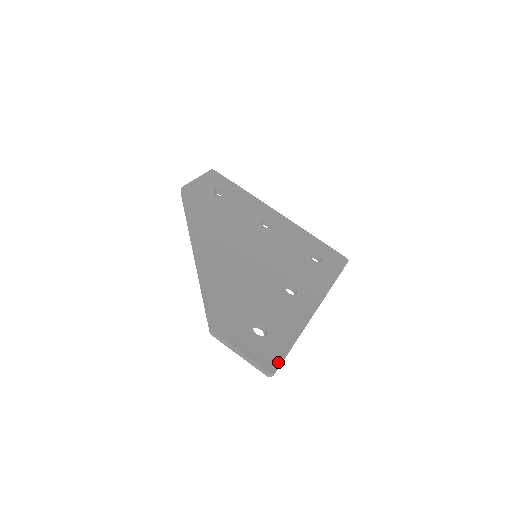
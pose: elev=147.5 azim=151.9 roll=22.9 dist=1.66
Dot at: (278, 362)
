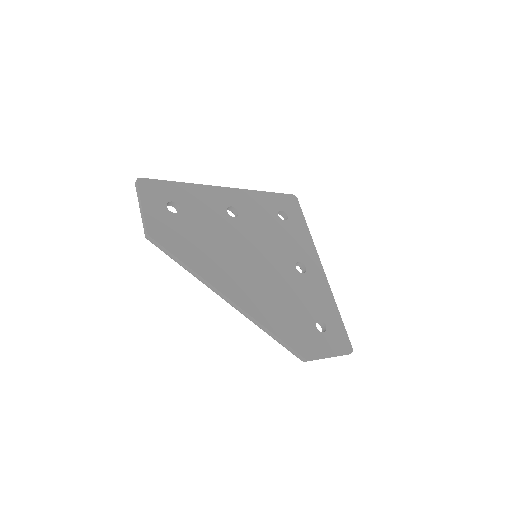
Dot at: (347, 340)
